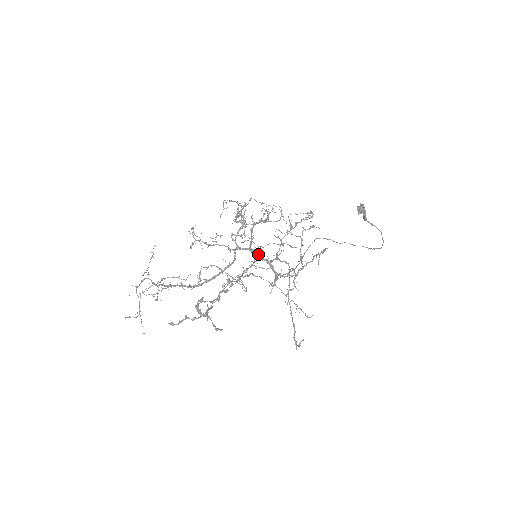
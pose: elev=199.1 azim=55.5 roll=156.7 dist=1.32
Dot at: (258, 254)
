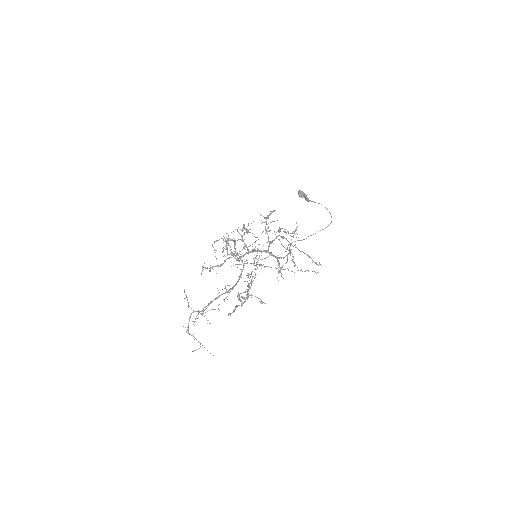
Dot at: (256, 250)
